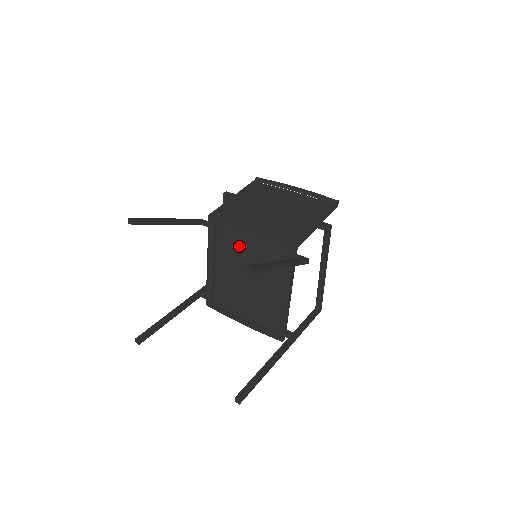
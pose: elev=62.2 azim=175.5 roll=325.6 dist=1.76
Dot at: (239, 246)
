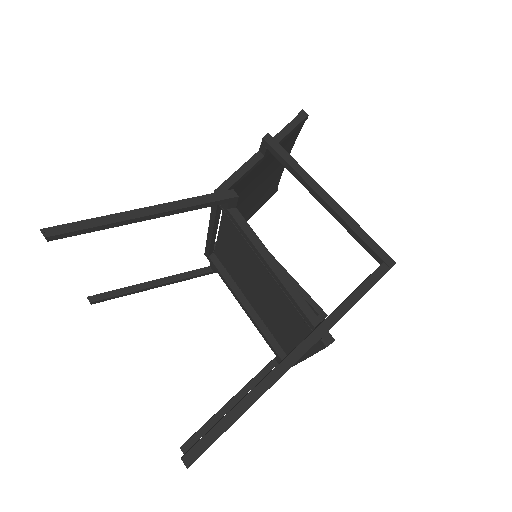
Dot at: (232, 259)
